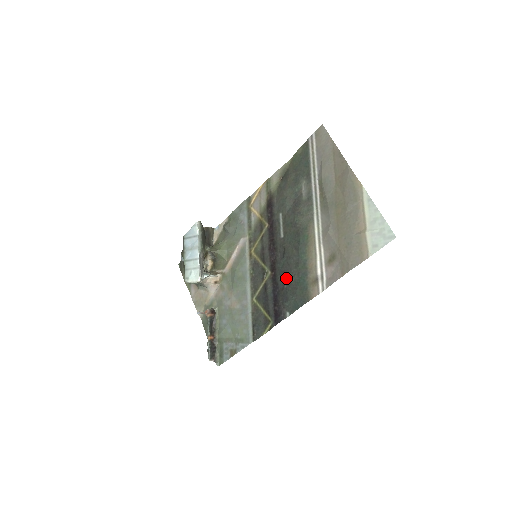
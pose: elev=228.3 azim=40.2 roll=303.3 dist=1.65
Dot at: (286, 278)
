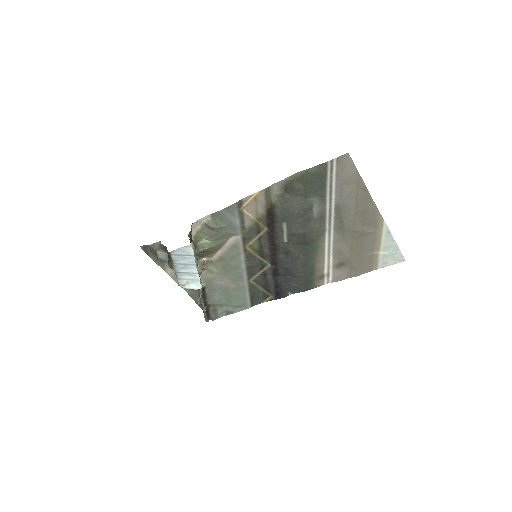
Dot at: (290, 273)
